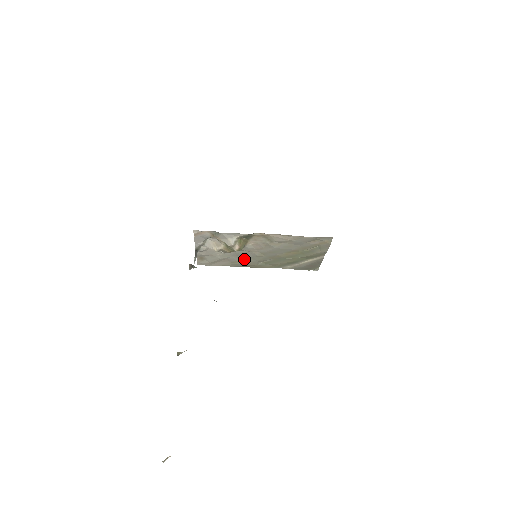
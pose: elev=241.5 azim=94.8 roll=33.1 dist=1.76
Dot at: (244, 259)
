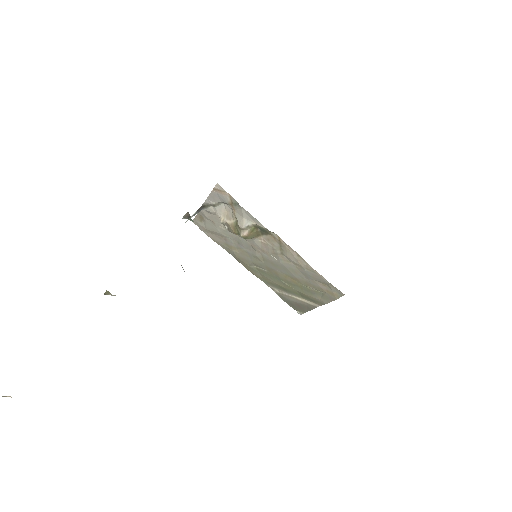
Dot at: (241, 250)
